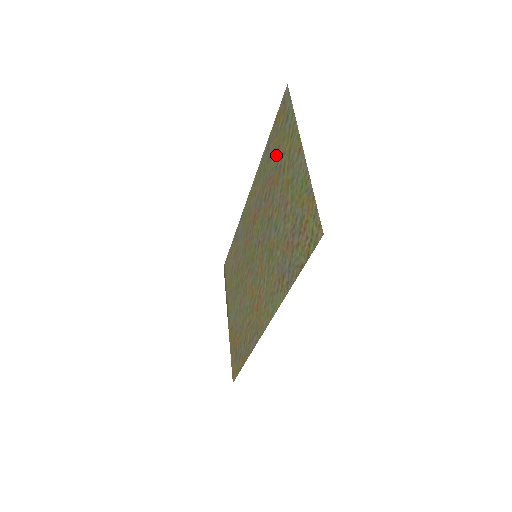
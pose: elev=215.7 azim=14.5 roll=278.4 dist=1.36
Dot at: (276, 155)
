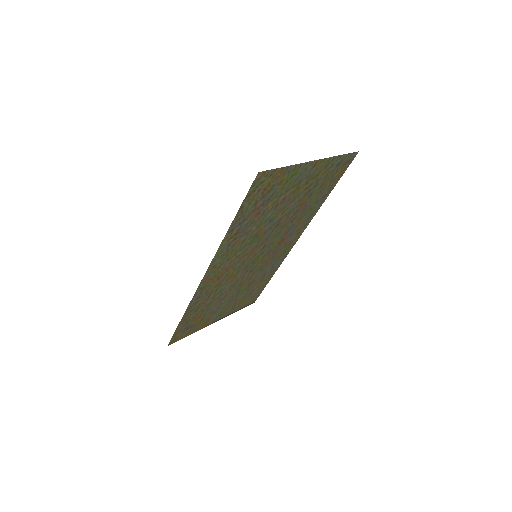
Dot at: (318, 190)
